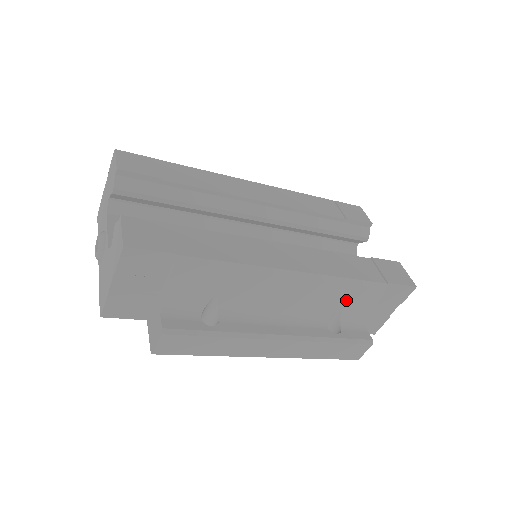
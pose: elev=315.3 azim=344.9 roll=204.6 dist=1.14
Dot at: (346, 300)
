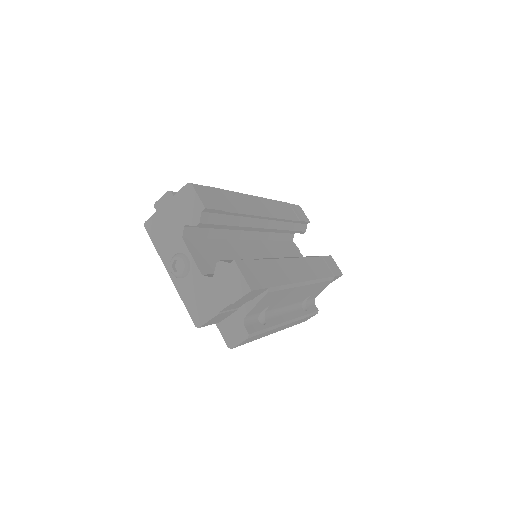
Dot at: (315, 290)
